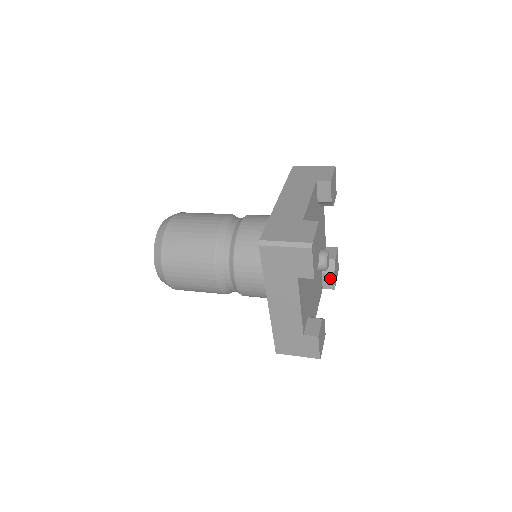
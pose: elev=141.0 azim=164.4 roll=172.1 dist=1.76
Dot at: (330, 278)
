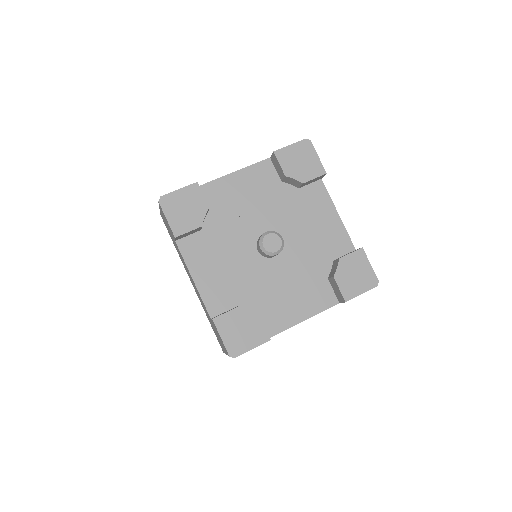
Dot at: (335, 284)
